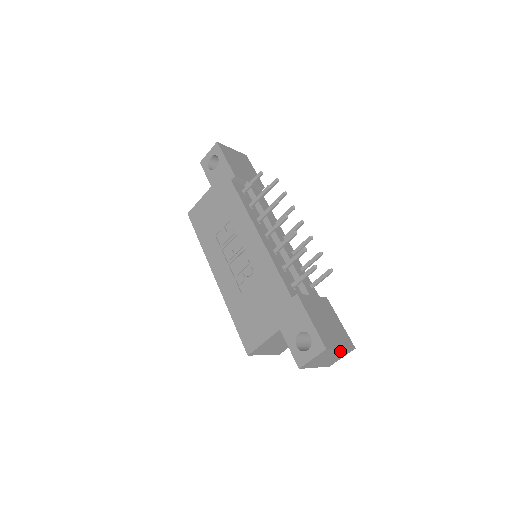
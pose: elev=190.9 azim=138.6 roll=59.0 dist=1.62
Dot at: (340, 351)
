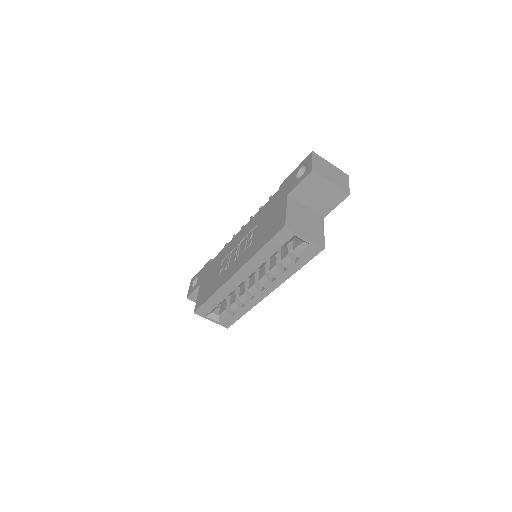
Dot at: (334, 168)
